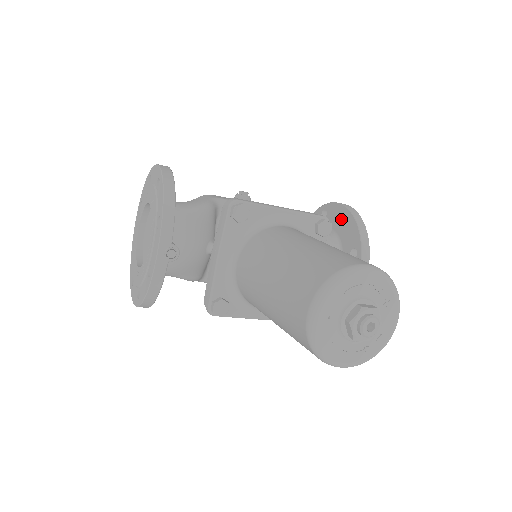
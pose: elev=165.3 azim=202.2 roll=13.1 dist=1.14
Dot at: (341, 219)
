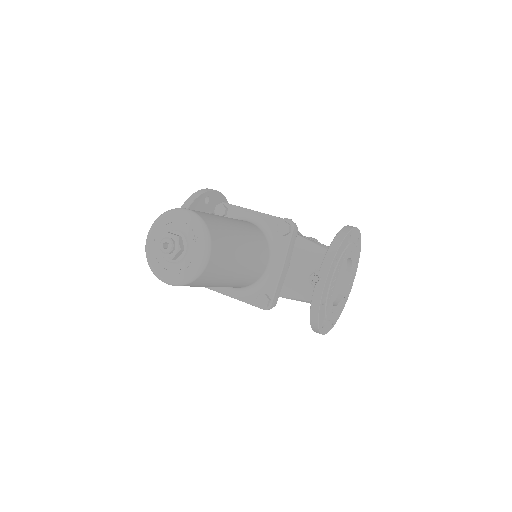
Dot at: occluded
